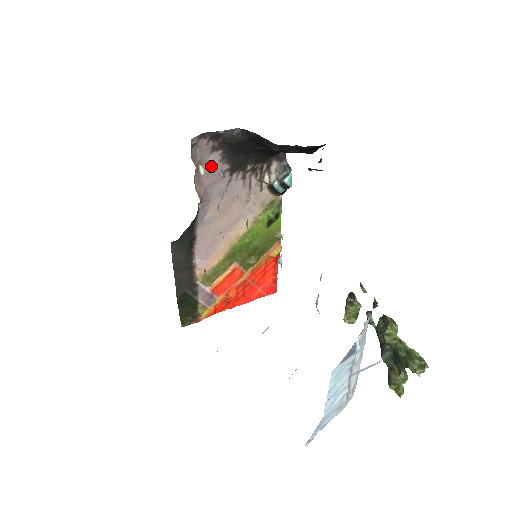
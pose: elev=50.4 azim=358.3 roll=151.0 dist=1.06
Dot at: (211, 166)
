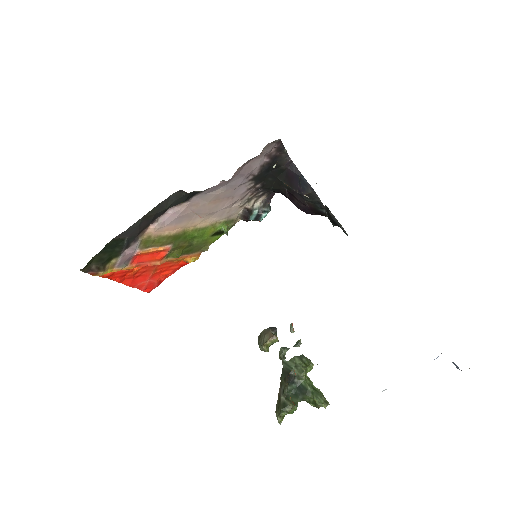
Dot at: (256, 164)
